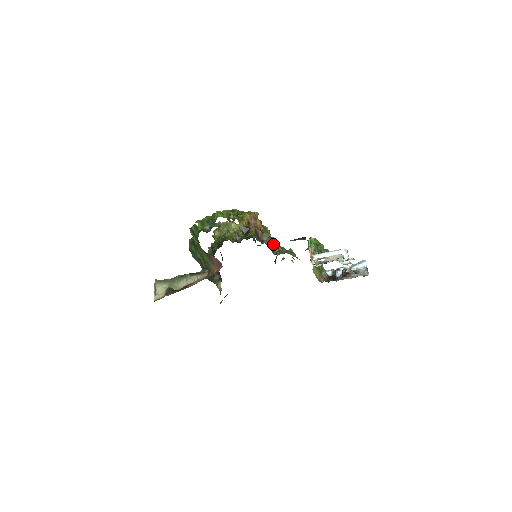
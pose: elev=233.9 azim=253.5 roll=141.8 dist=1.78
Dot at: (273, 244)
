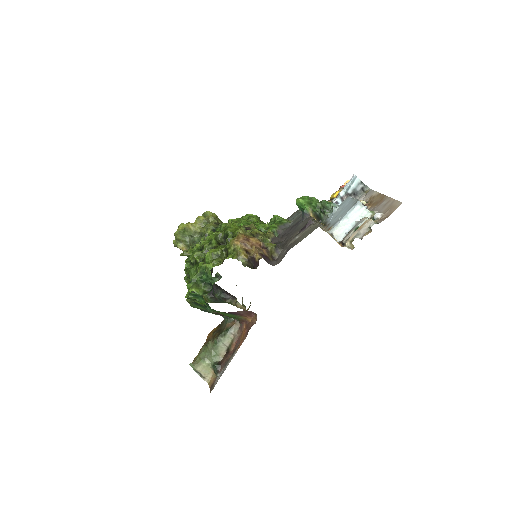
Dot at: (272, 240)
